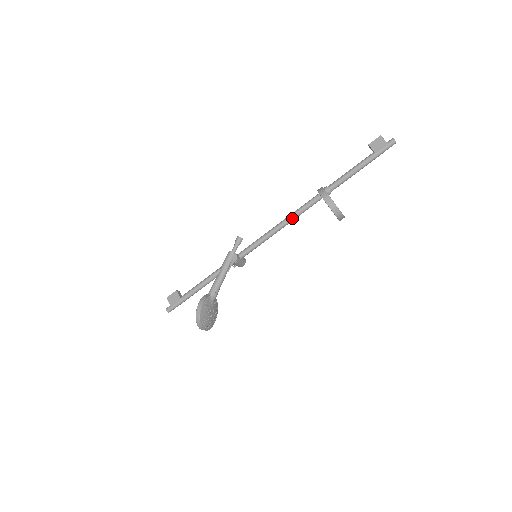
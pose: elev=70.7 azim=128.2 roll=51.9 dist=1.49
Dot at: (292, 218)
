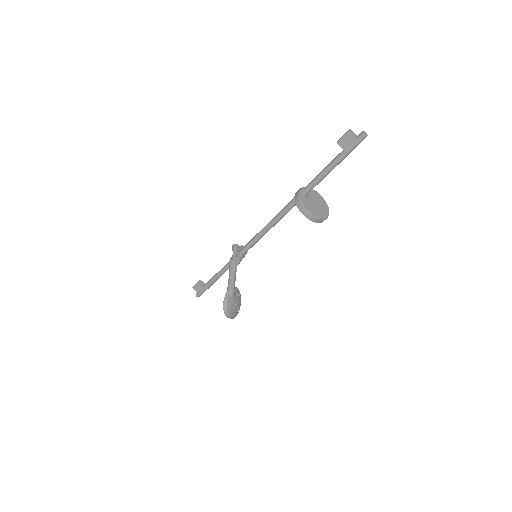
Dot at: (278, 221)
